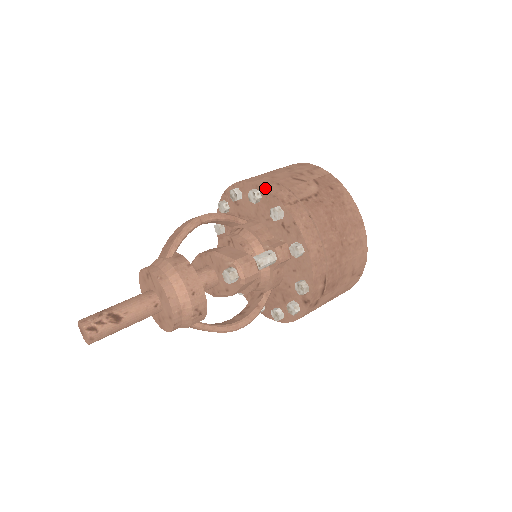
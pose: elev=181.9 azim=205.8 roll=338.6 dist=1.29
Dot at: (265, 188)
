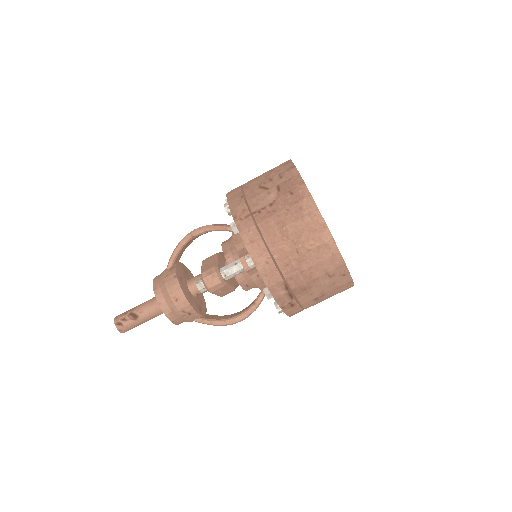
Dot at: (228, 204)
